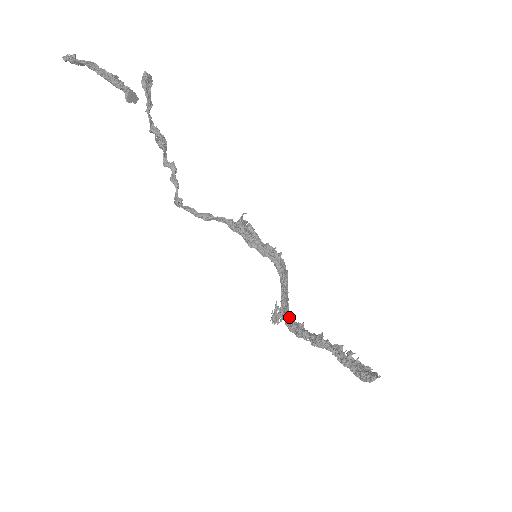
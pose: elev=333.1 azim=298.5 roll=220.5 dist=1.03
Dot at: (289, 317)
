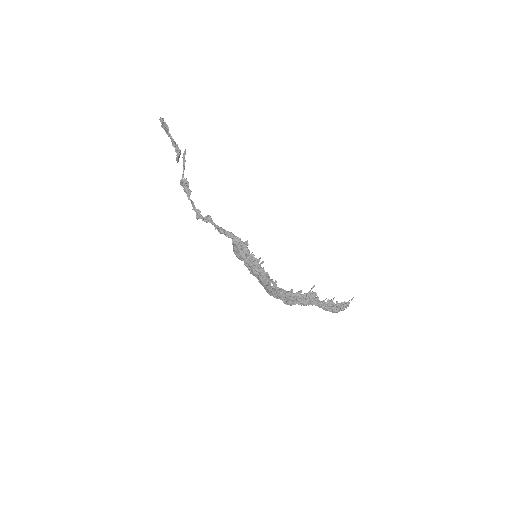
Dot at: (283, 291)
